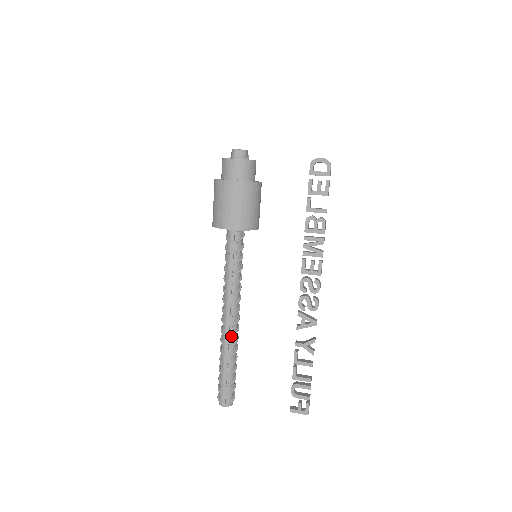
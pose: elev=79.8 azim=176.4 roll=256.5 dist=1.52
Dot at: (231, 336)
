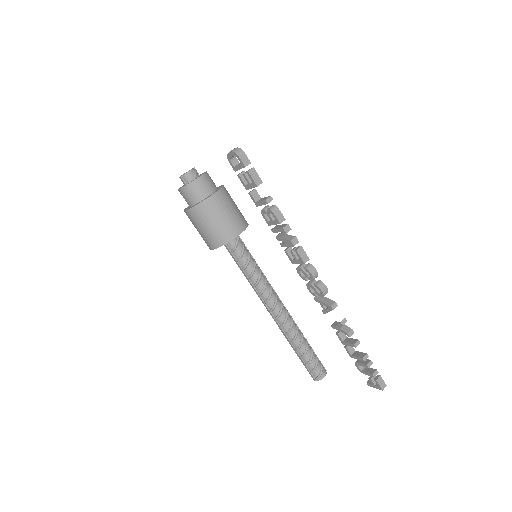
Dot at: (282, 326)
